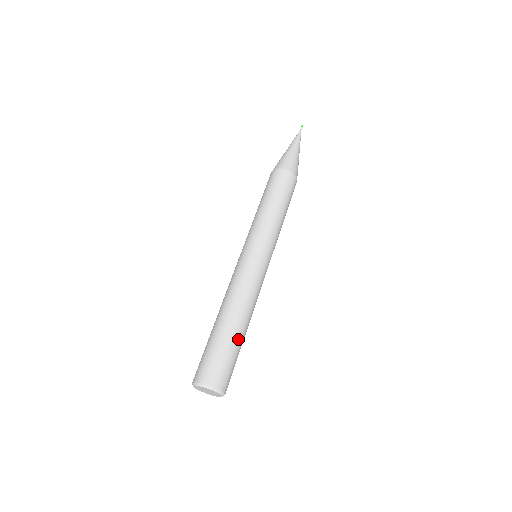
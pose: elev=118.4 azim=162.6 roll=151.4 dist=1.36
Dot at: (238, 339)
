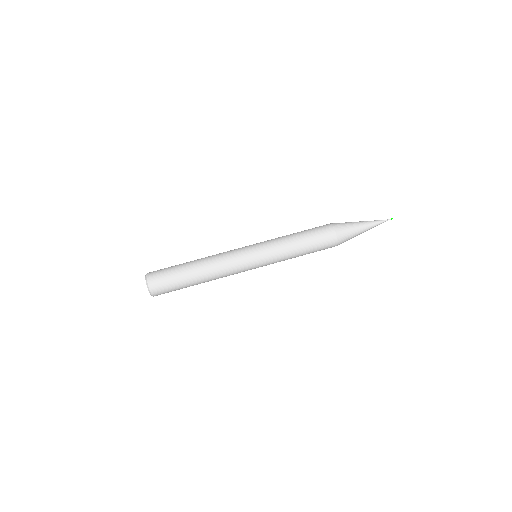
Dot at: (187, 280)
